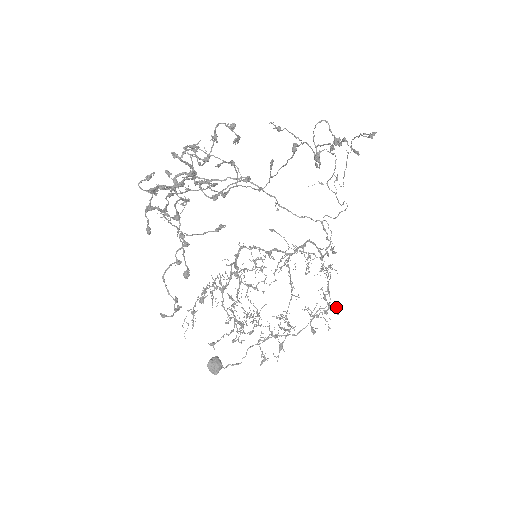
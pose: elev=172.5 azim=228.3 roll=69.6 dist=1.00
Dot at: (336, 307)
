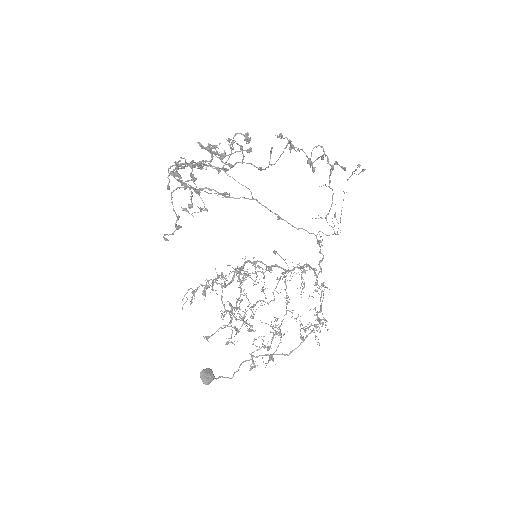
Dot at: occluded
